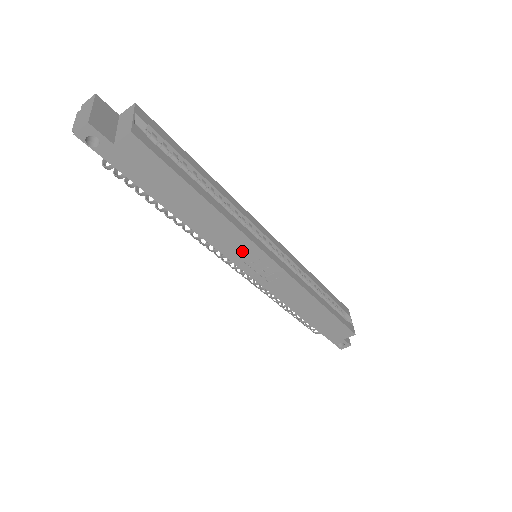
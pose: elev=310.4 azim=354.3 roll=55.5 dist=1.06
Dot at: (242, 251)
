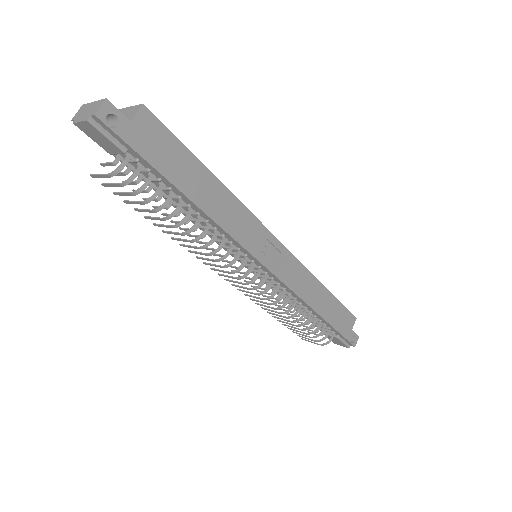
Dot at: (253, 234)
